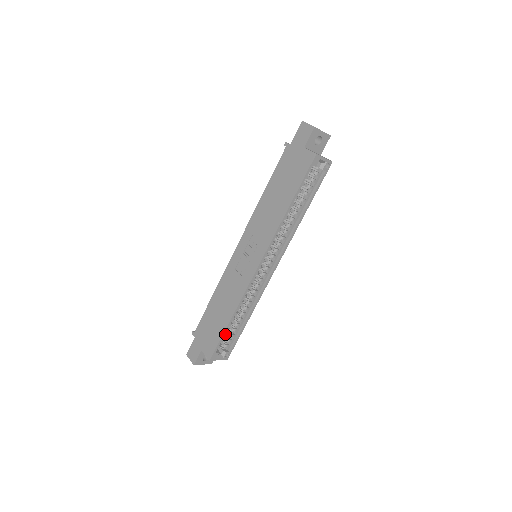
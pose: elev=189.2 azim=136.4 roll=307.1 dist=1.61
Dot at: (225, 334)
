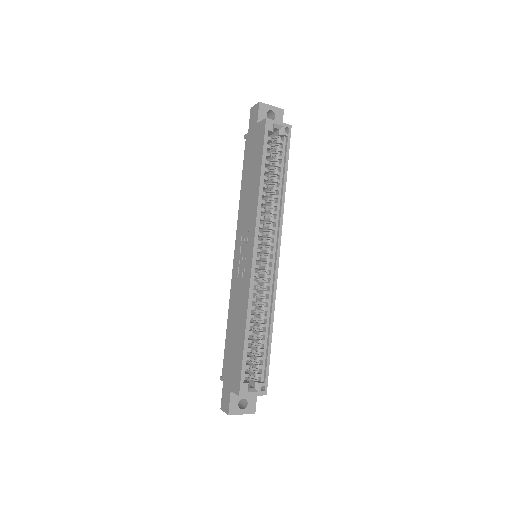
Dot at: (248, 356)
